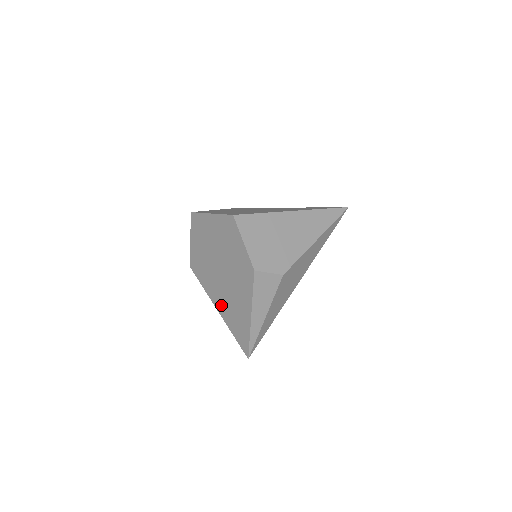
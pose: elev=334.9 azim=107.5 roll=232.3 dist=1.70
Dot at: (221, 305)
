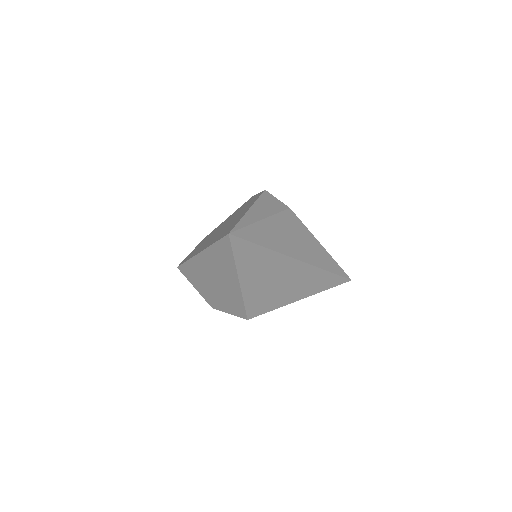
Dot at: occluded
